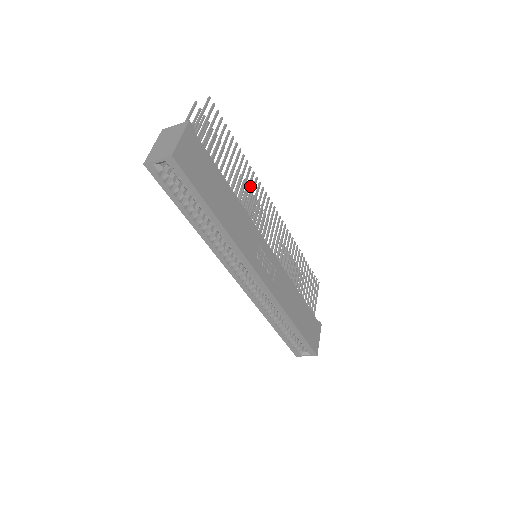
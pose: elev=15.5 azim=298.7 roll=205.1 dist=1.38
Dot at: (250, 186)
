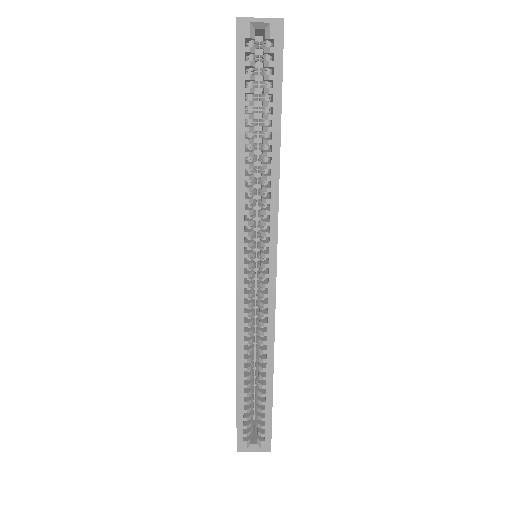
Dot at: occluded
